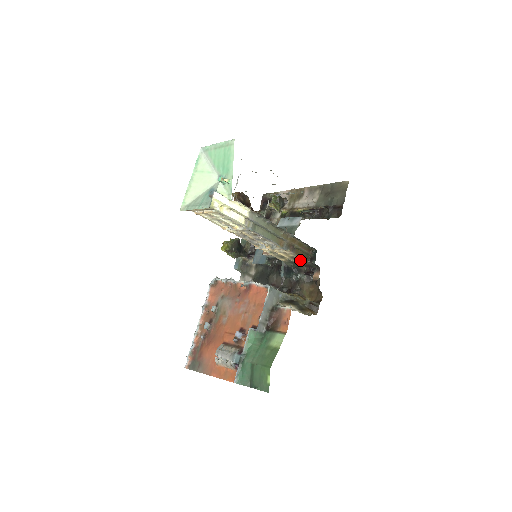
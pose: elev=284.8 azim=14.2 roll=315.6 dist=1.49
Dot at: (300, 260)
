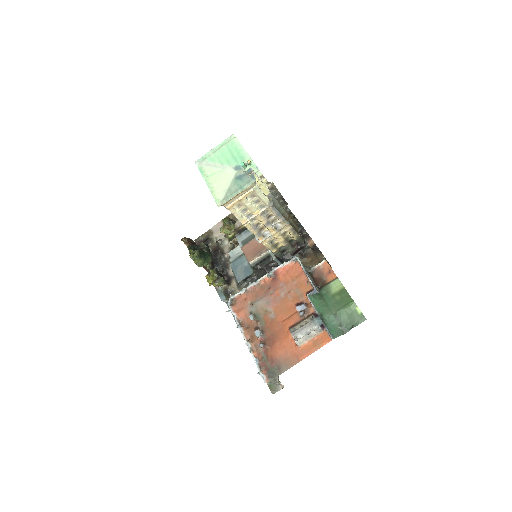
Dot at: (289, 241)
